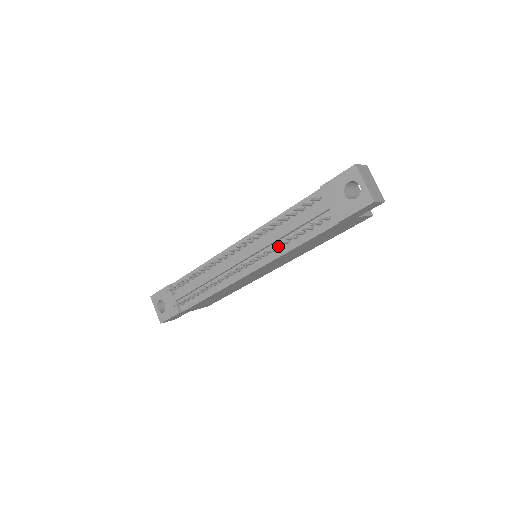
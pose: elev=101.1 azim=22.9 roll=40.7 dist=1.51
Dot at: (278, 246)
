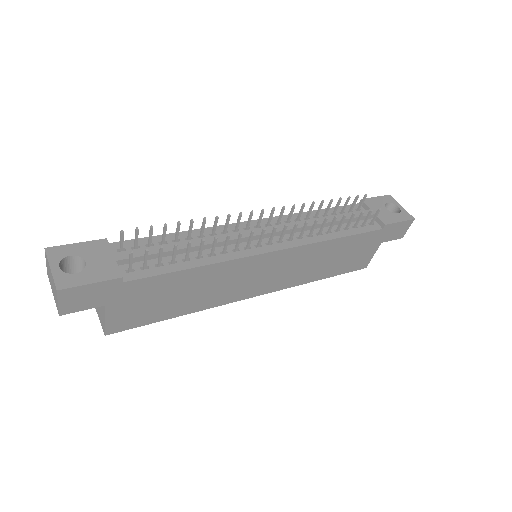
Dot at: (322, 229)
